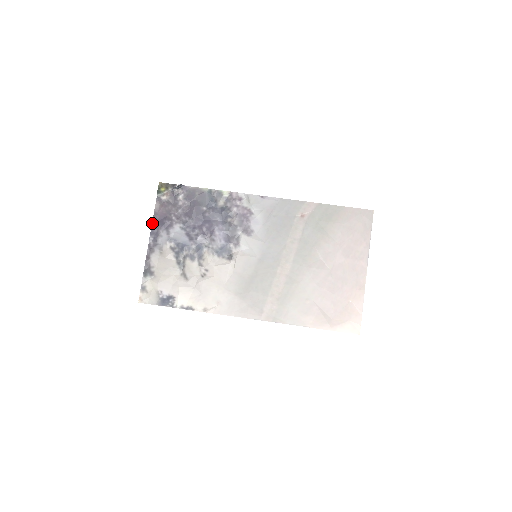
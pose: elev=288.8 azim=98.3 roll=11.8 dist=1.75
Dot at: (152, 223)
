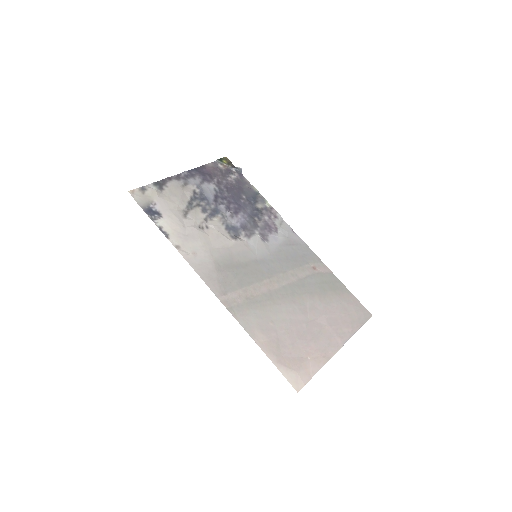
Dot at: (196, 168)
